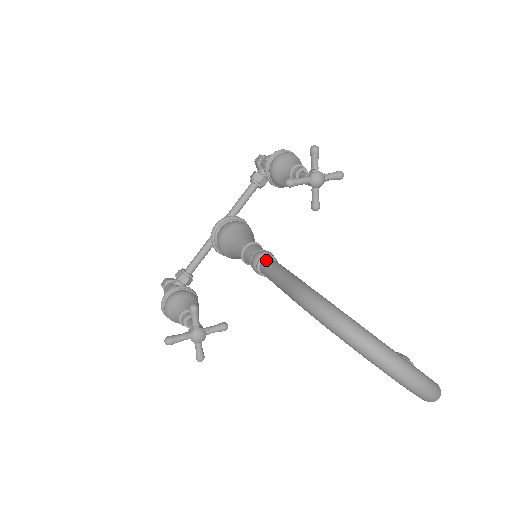
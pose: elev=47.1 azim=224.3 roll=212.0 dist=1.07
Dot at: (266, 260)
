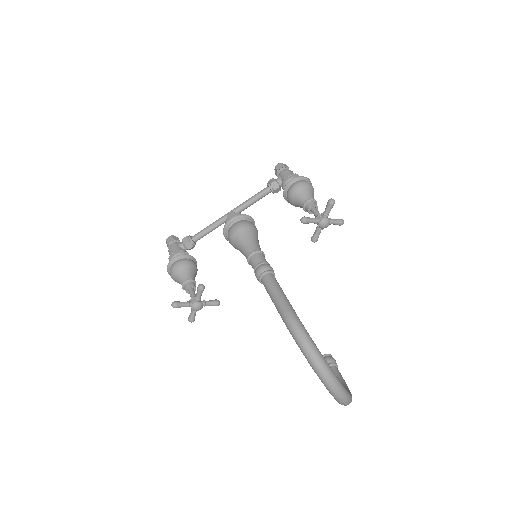
Dot at: (269, 275)
